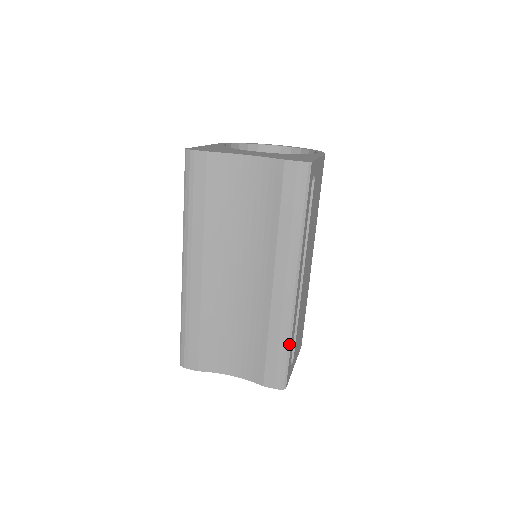
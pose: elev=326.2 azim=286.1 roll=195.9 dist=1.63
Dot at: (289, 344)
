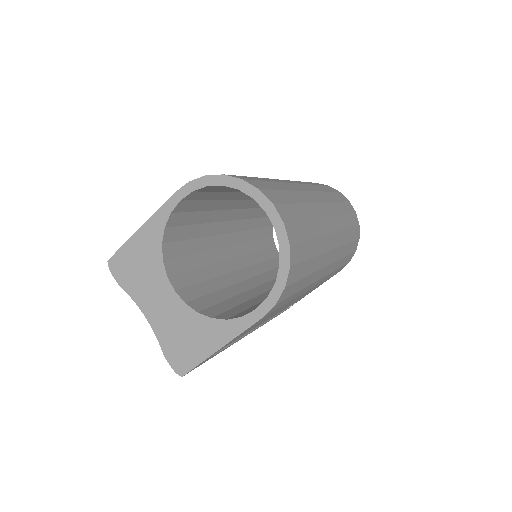
Dot at: occluded
